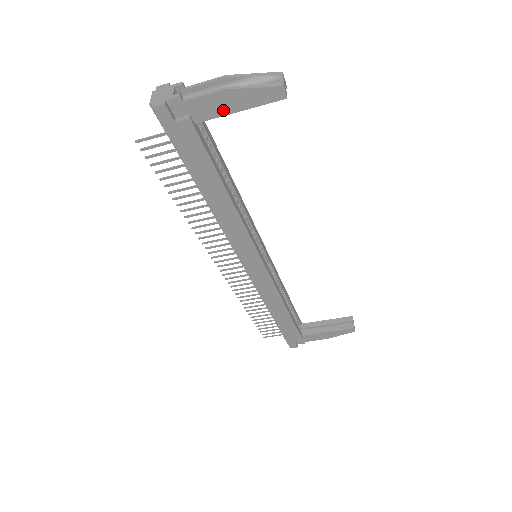
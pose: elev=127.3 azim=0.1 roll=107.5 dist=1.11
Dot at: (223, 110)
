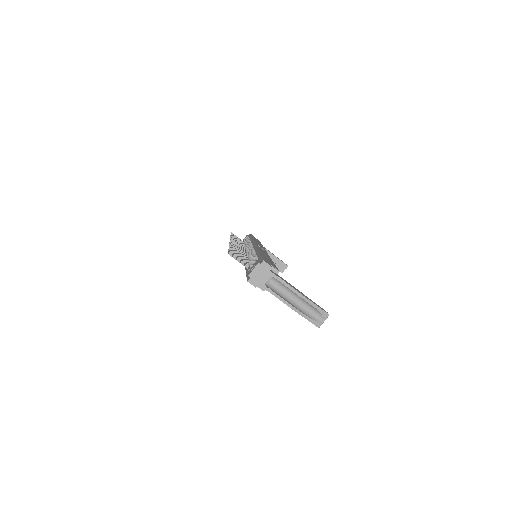
Dot at: occluded
